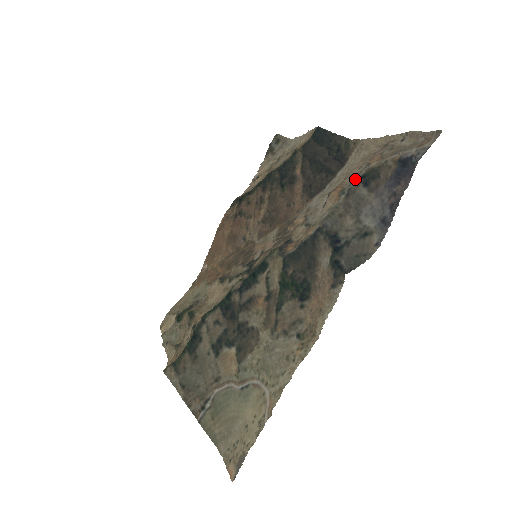
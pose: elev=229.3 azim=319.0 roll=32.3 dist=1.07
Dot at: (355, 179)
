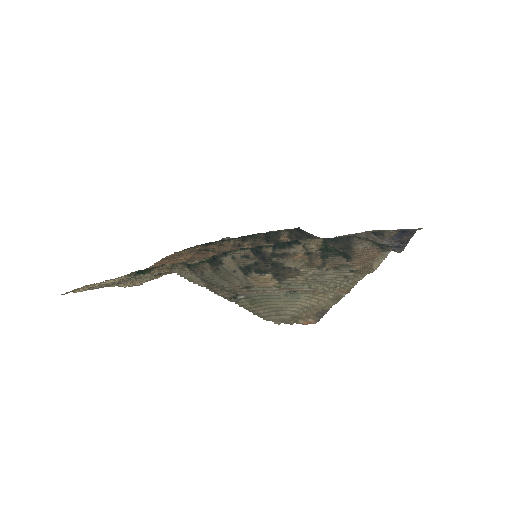
Dot at: (366, 231)
